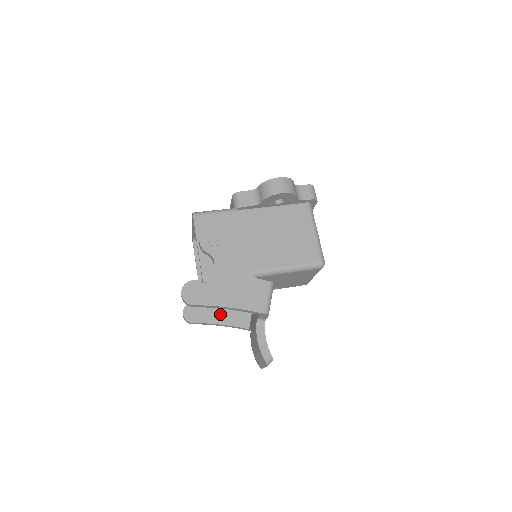
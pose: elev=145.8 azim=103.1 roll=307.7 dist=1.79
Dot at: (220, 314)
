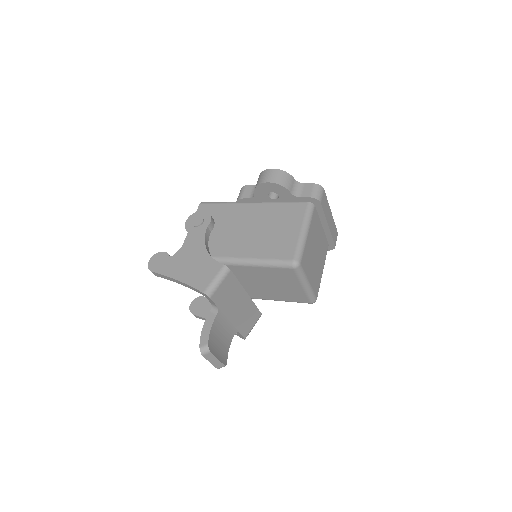
Dot at: occluded
